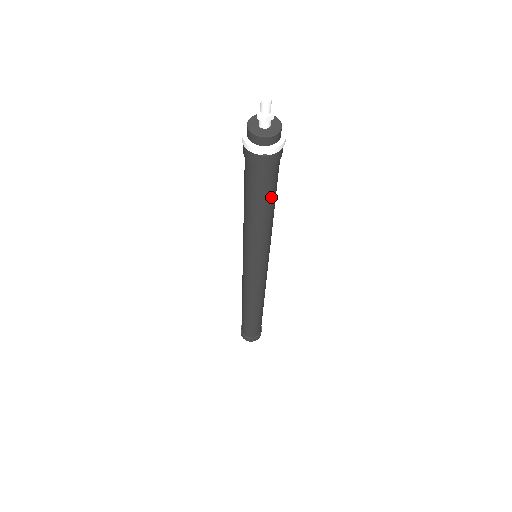
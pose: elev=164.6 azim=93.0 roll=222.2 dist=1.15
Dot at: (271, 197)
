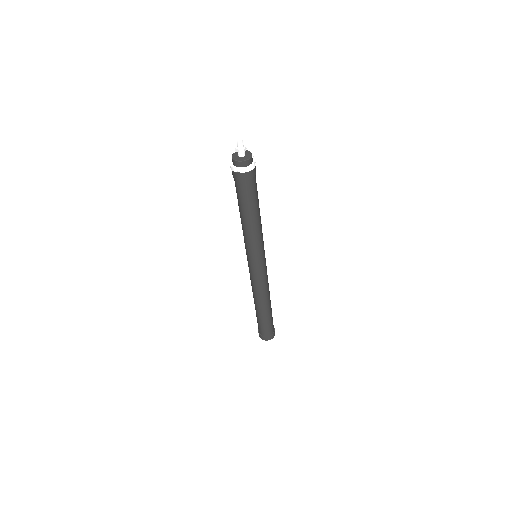
Dot at: (251, 205)
